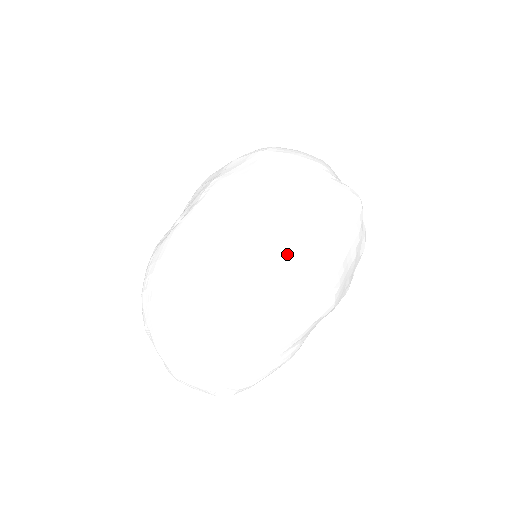
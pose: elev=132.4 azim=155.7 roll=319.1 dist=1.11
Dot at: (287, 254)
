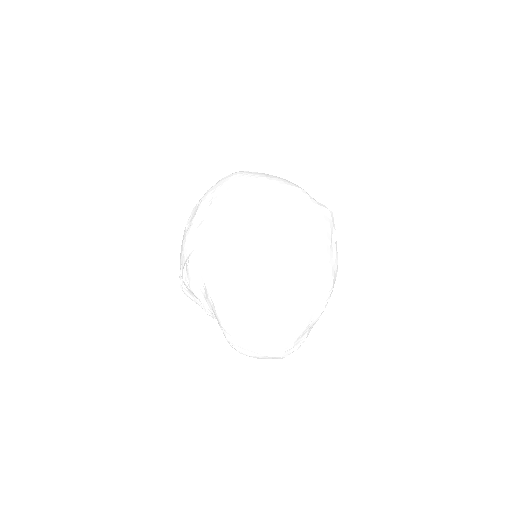
Dot at: (326, 262)
